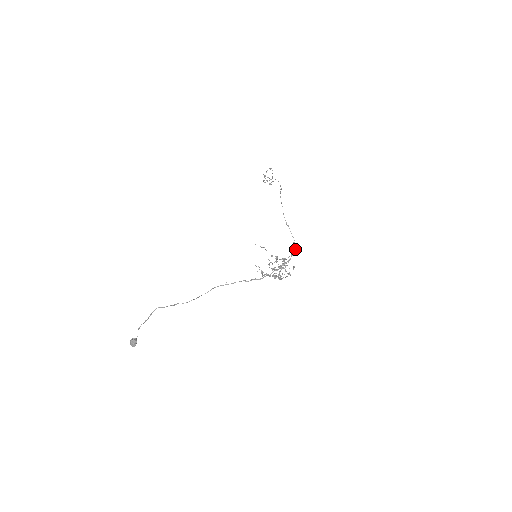
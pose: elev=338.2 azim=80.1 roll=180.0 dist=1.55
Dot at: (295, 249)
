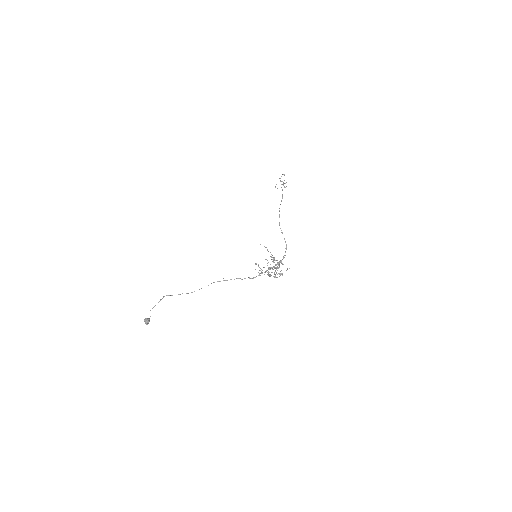
Dot at: occluded
